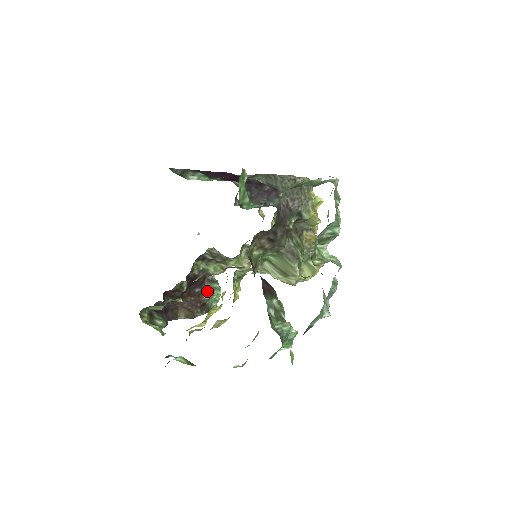
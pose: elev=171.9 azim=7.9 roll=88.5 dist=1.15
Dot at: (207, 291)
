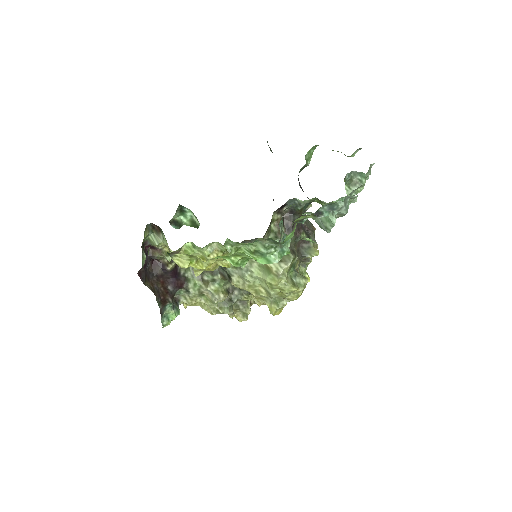
Dot at: occluded
